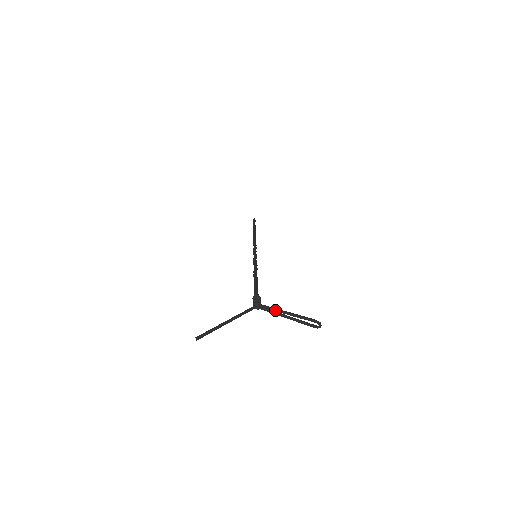
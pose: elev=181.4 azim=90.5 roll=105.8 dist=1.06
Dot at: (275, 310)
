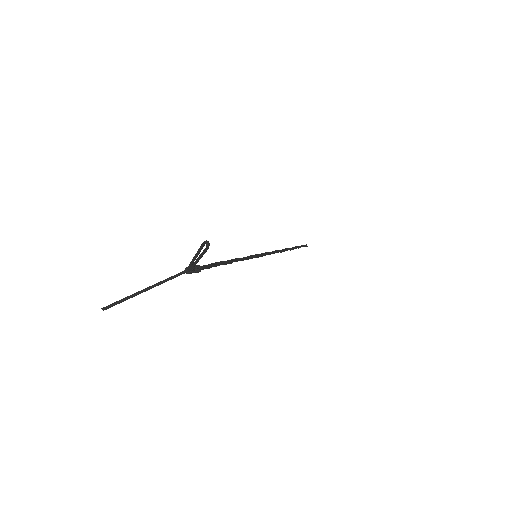
Dot at: (191, 261)
